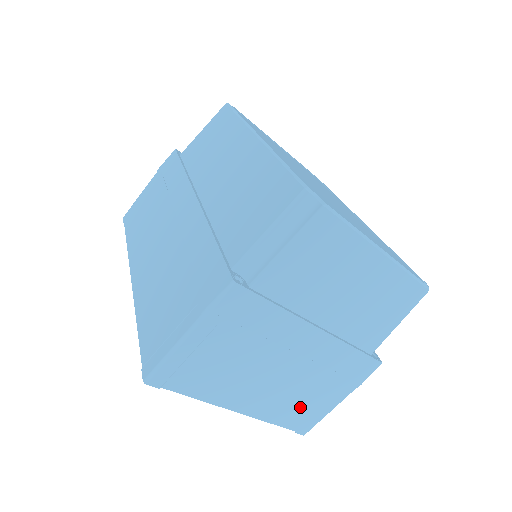
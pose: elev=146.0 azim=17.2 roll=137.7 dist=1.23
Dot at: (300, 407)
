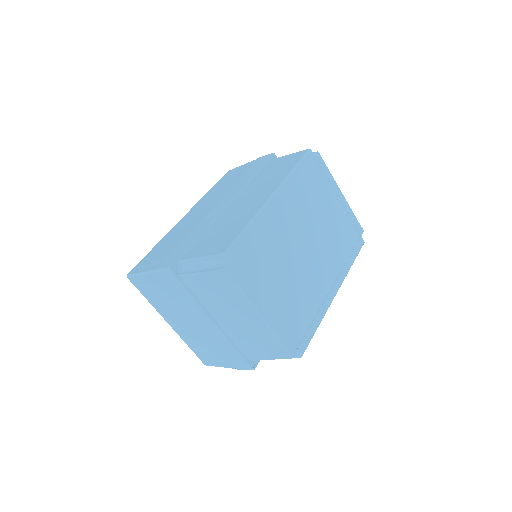
Dot at: (203, 350)
